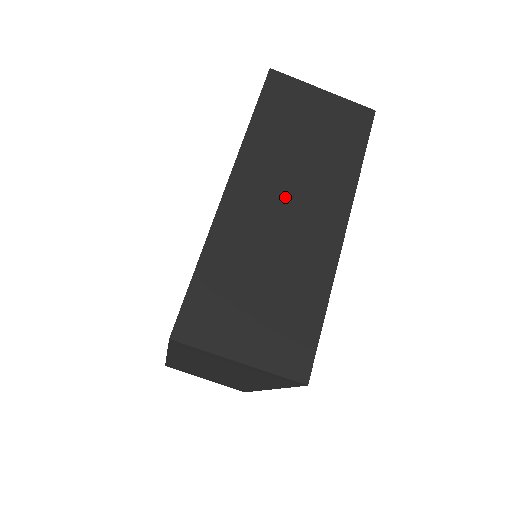
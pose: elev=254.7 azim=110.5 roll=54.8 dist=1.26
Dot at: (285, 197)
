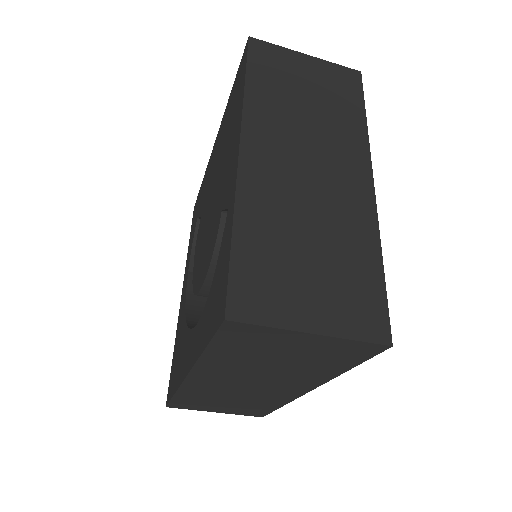
Dot at: (248, 381)
